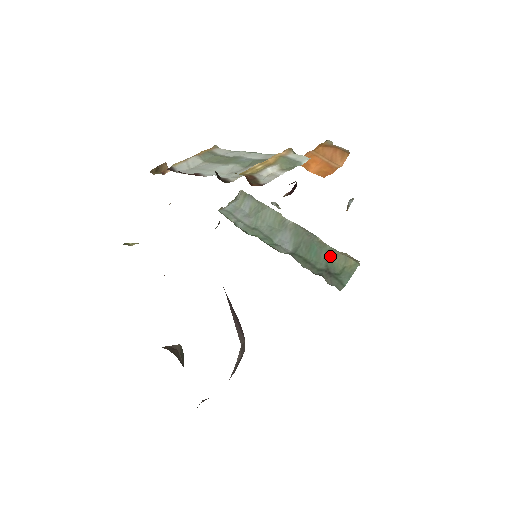
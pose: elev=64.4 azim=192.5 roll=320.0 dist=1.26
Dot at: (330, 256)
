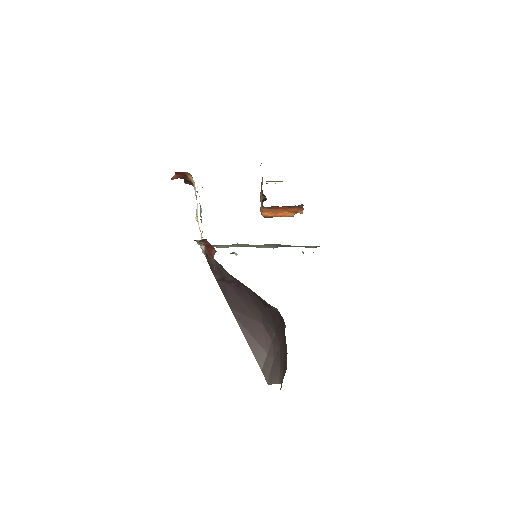
Dot at: occluded
